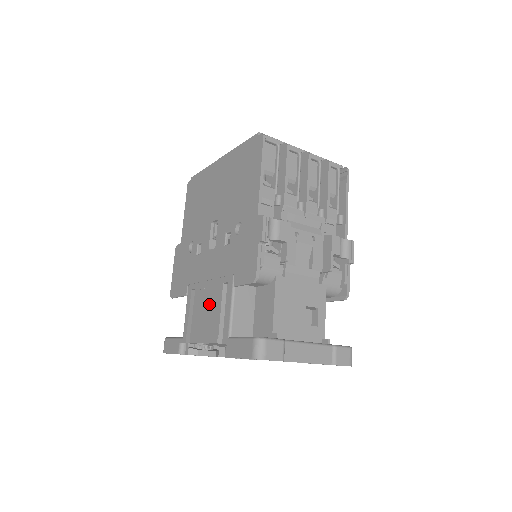
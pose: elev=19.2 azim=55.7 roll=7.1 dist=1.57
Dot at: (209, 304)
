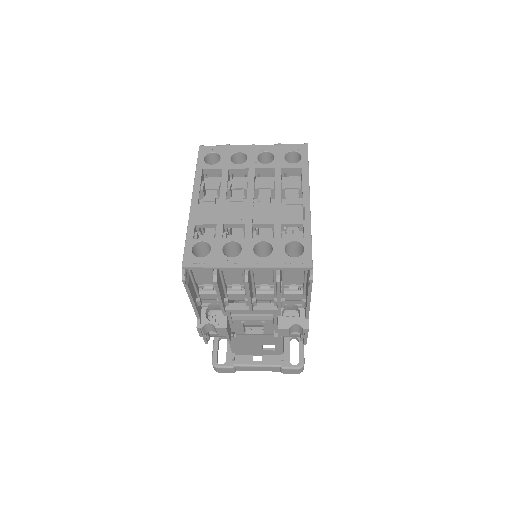
Dot at: occluded
